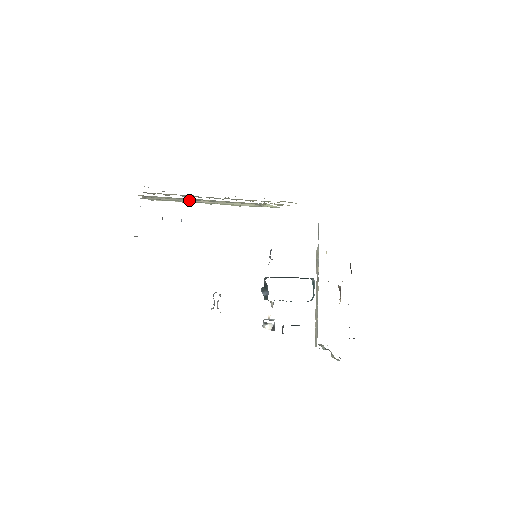
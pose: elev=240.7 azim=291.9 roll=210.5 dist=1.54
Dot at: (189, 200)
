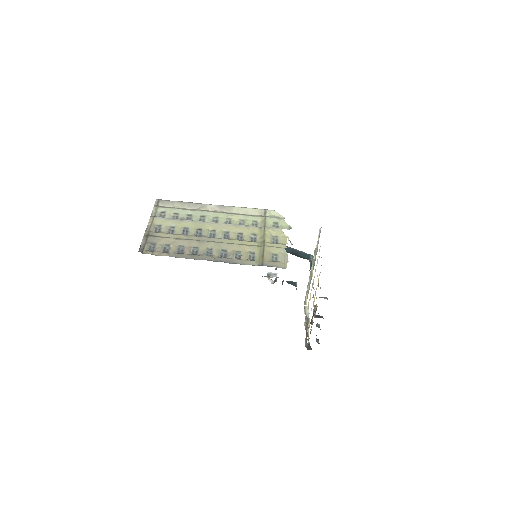
Dot at: (198, 206)
